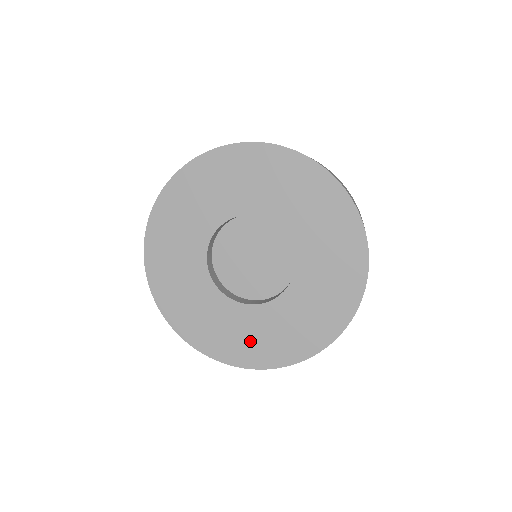
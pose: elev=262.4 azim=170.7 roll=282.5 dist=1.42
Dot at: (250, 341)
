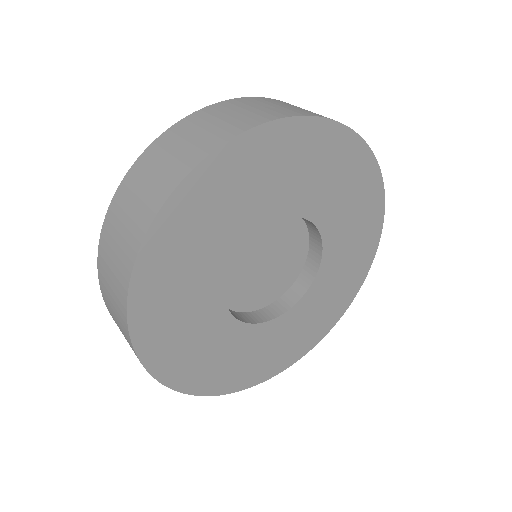
Dot at: (283, 347)
